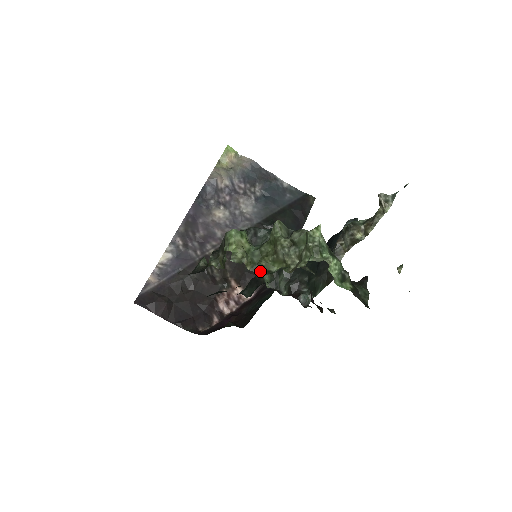
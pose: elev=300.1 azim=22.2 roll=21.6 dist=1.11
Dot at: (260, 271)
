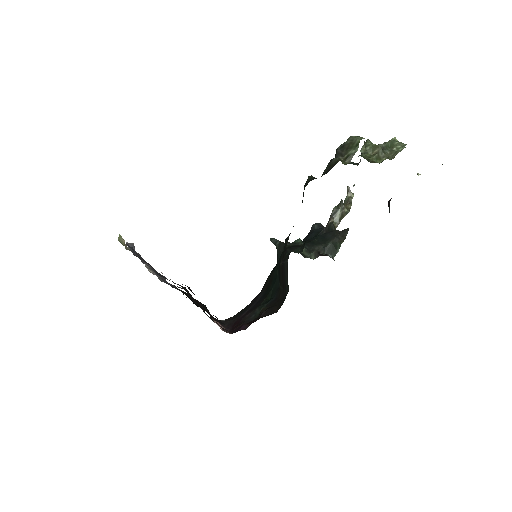
Dot at: occluded
